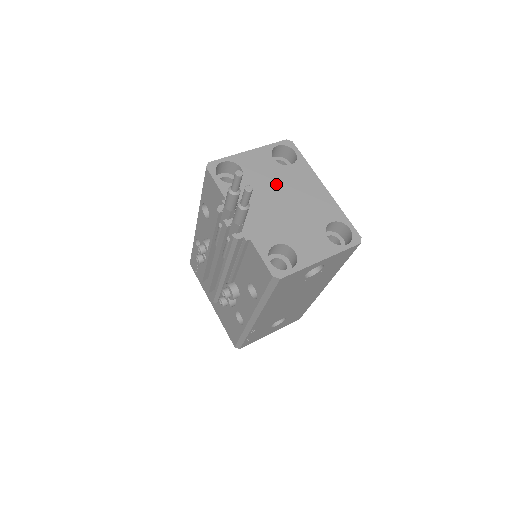
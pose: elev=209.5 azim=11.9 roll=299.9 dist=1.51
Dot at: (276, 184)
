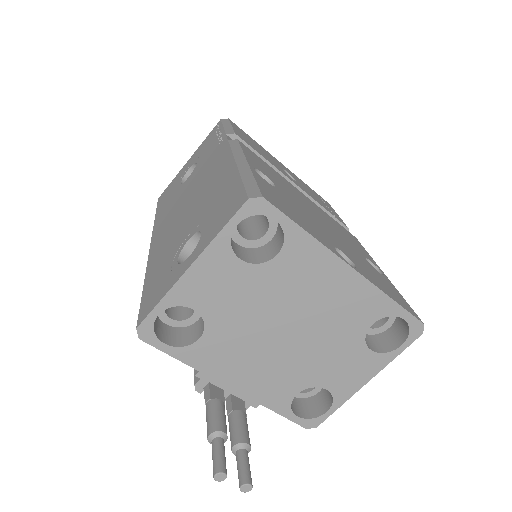
Dot at: (264, 307)
